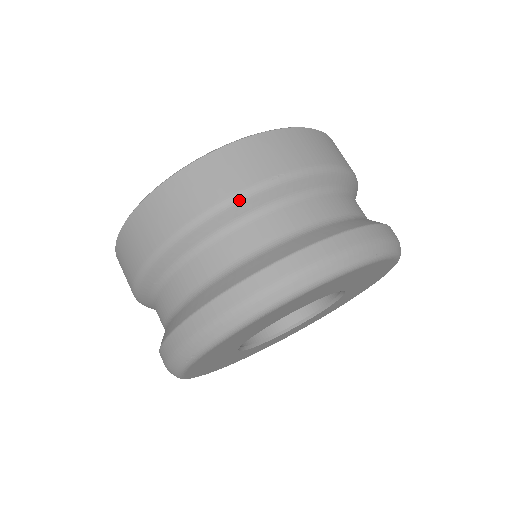
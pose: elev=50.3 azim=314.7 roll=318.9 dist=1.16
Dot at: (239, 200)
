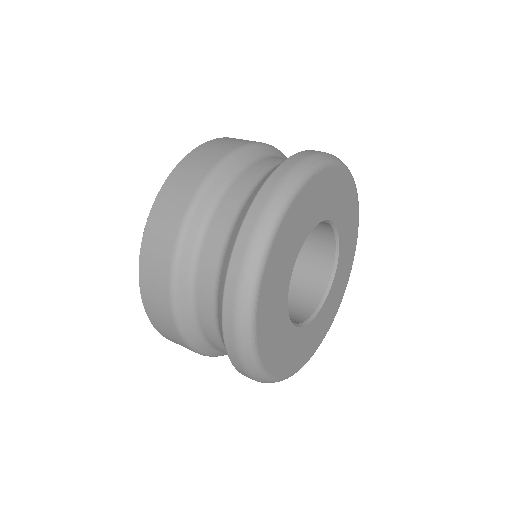
Dot at: (175, 288)
